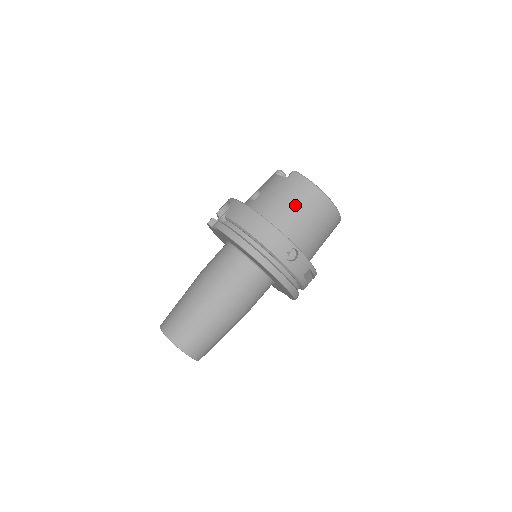
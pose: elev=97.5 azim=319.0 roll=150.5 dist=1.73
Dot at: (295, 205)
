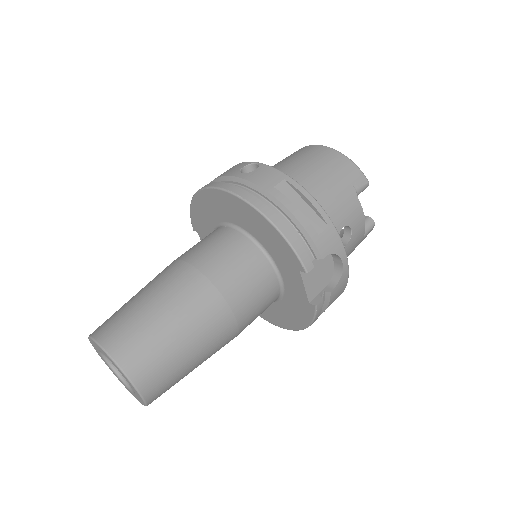
Dot at: occluded
